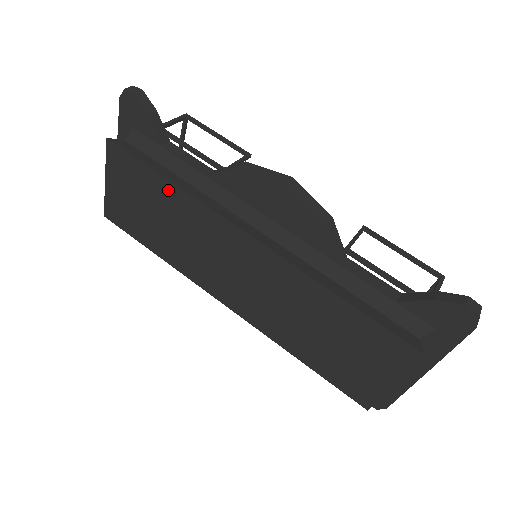
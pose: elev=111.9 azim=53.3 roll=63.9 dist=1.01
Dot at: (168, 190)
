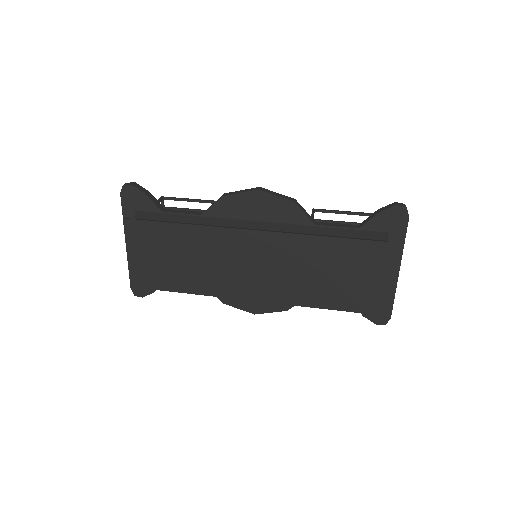
Dot at: (182, 232)
